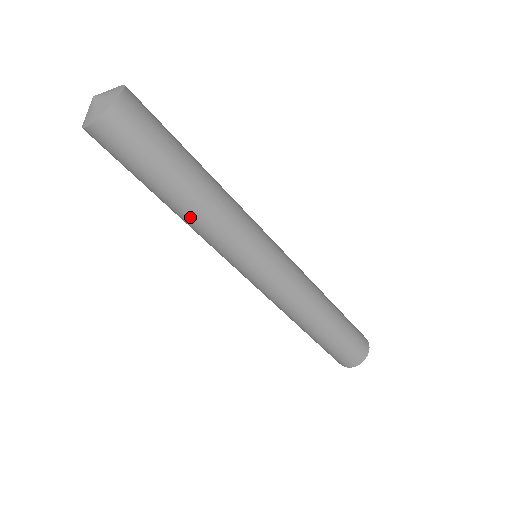
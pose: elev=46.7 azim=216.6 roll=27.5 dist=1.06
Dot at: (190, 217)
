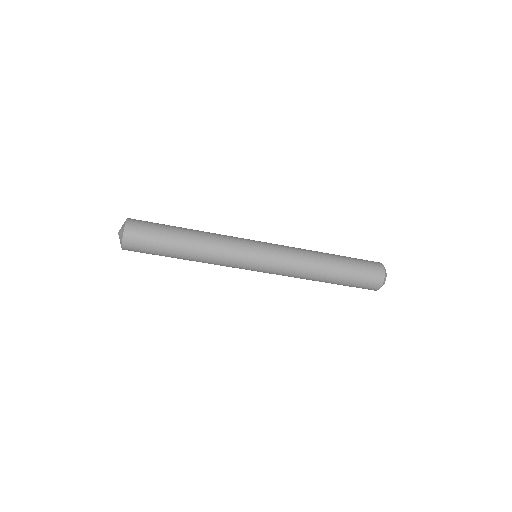
Dot at: (199, 252)
